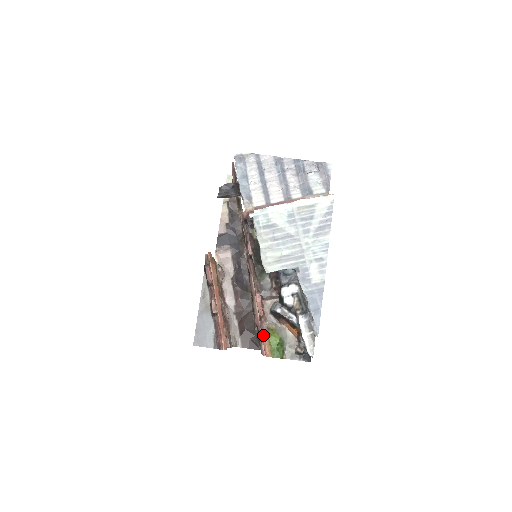
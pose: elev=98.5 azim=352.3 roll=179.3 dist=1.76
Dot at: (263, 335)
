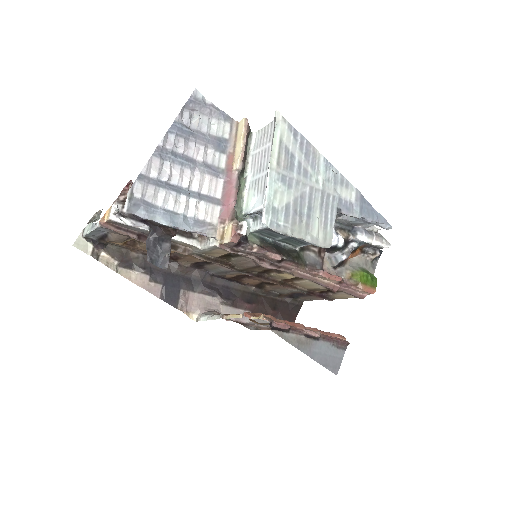
Dot at: (354, 288)
